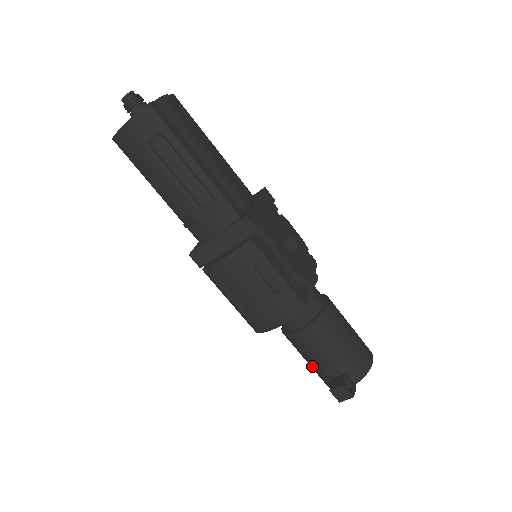
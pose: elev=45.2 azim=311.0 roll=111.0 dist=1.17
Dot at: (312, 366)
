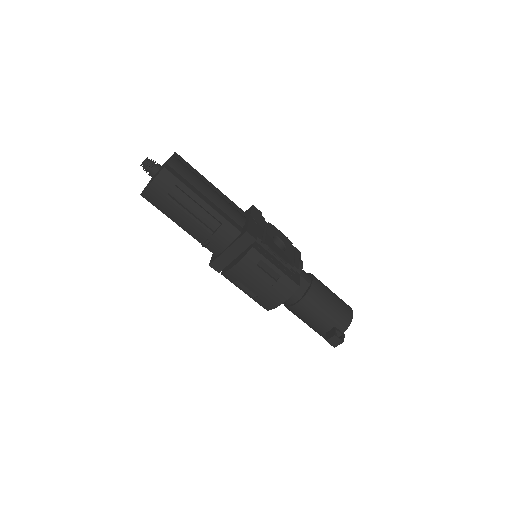
Dot at: (310, 326)
